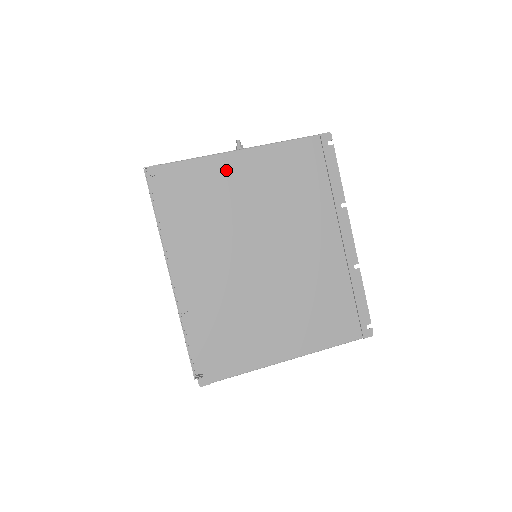
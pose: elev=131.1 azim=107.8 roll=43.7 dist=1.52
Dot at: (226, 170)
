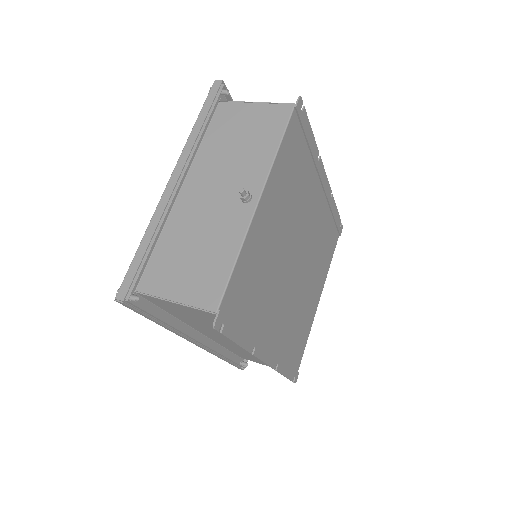
Dot at: (257, 237)
